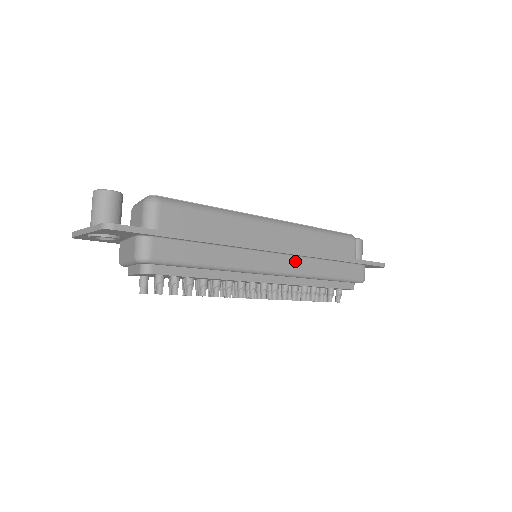
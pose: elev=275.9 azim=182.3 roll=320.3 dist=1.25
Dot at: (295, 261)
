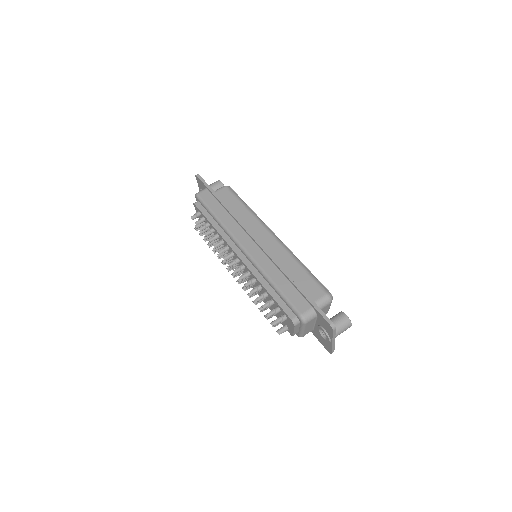
Dot at: (259, 253)
